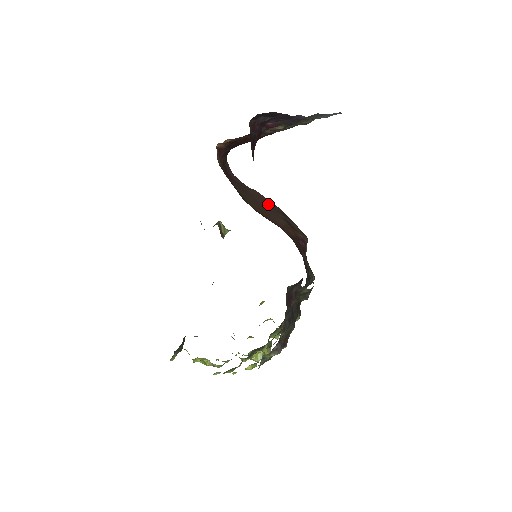
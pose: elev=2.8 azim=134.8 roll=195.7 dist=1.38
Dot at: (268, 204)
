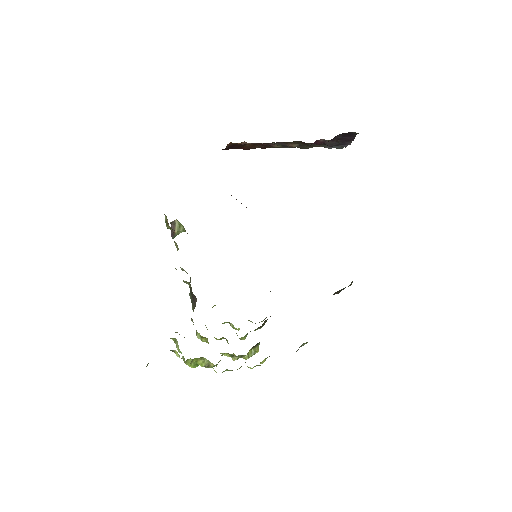
Dot at: occluded
